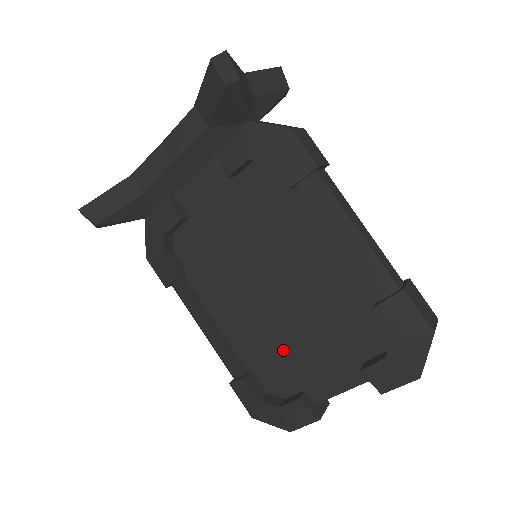
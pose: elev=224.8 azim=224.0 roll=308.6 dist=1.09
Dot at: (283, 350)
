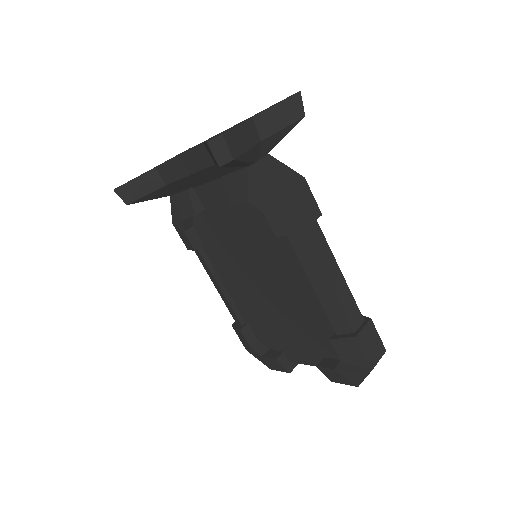
Dot at: (270, 323)
